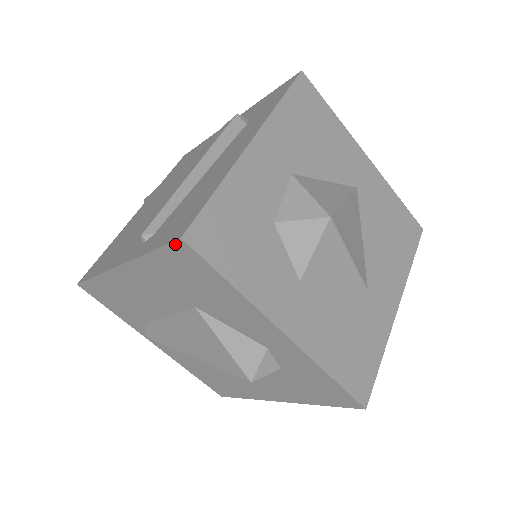
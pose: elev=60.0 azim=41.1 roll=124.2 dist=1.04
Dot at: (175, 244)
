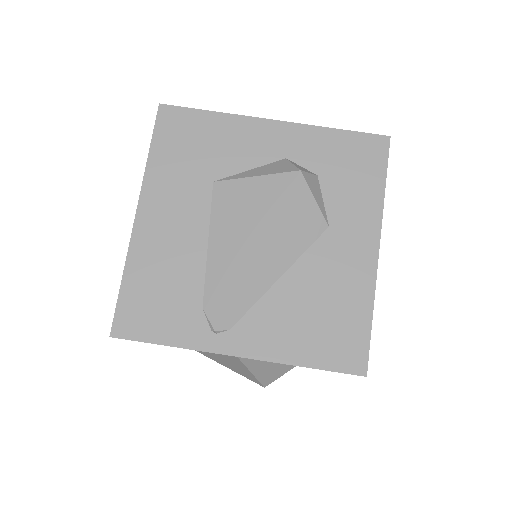
Dot at: (159, 115)
